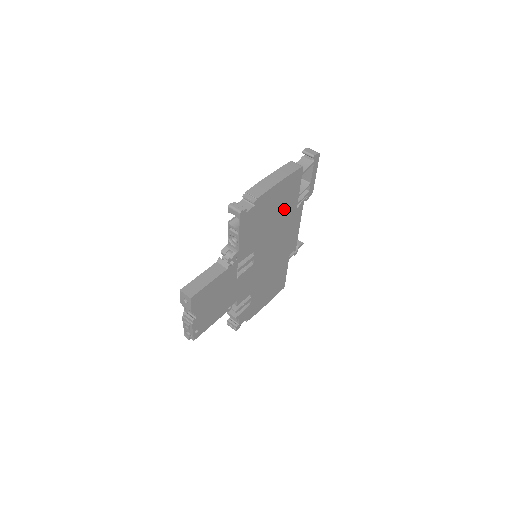
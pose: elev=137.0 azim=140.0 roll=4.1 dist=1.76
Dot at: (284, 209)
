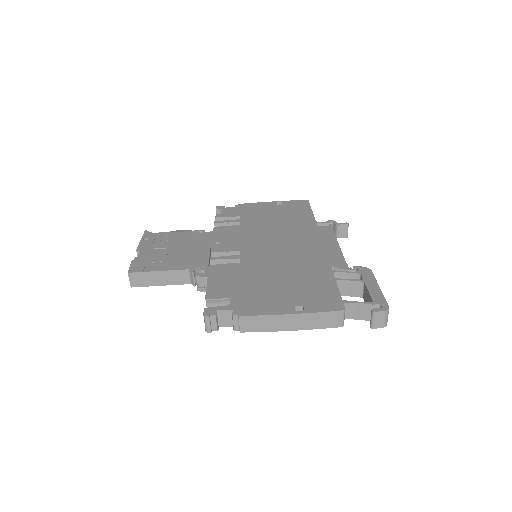
Dot at: occluded
